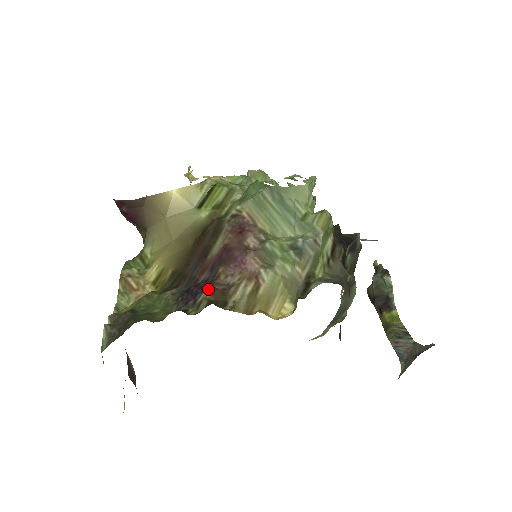
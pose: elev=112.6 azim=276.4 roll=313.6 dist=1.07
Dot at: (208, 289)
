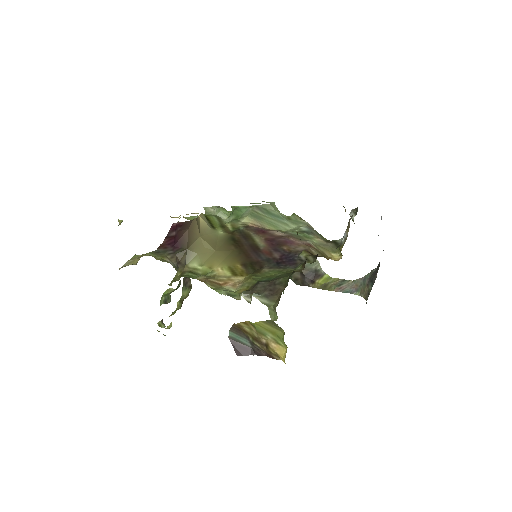
Dot at: (303, 251)
